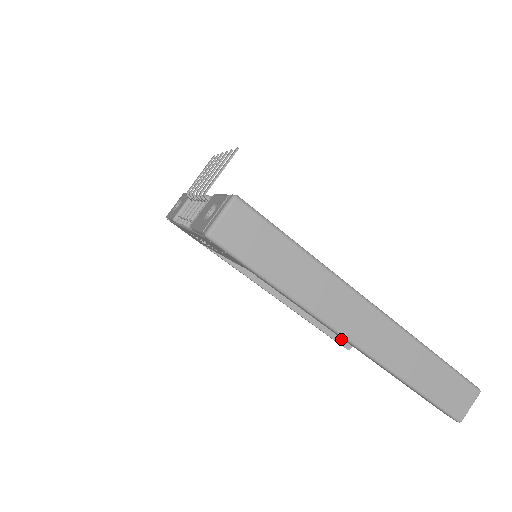
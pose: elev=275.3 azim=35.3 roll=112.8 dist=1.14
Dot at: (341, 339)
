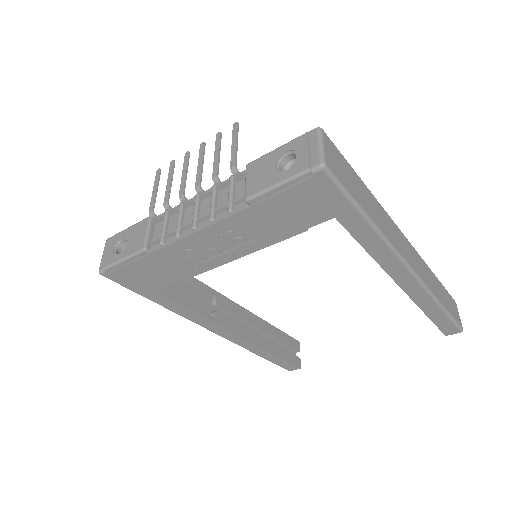
Dot at: (292, 360)
